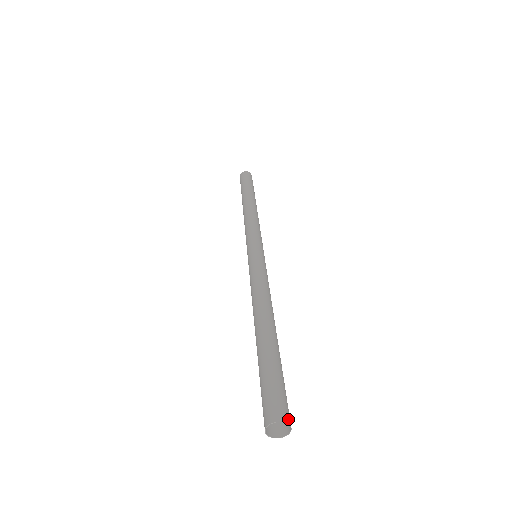
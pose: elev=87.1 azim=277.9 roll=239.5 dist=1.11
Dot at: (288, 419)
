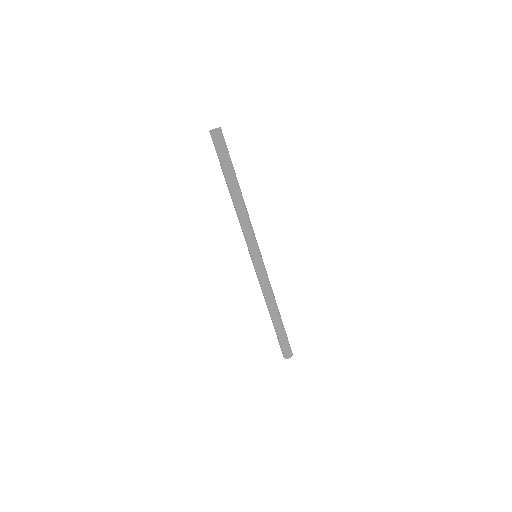
Dot at: (292, 355)
